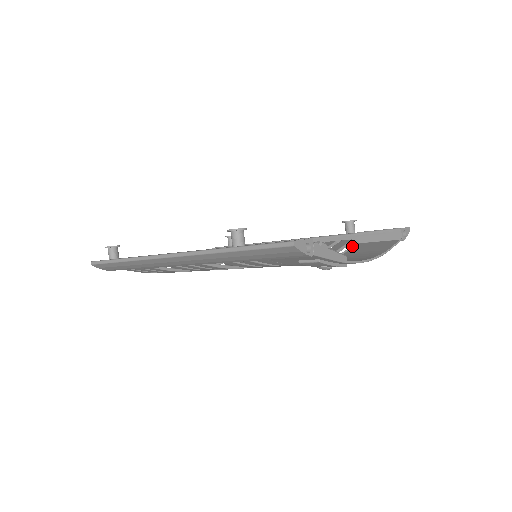
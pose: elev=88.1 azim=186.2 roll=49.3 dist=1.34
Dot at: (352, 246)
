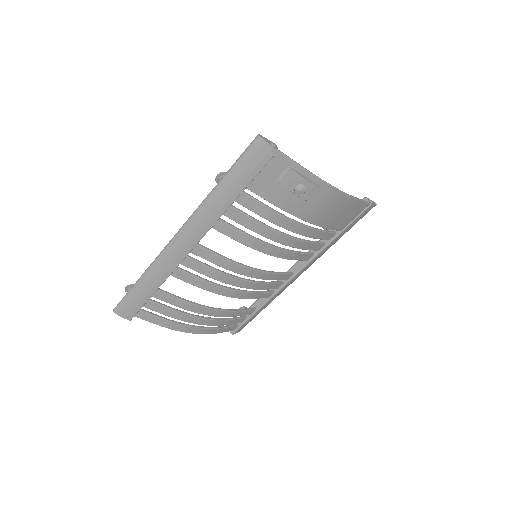
Dot at: occluded
